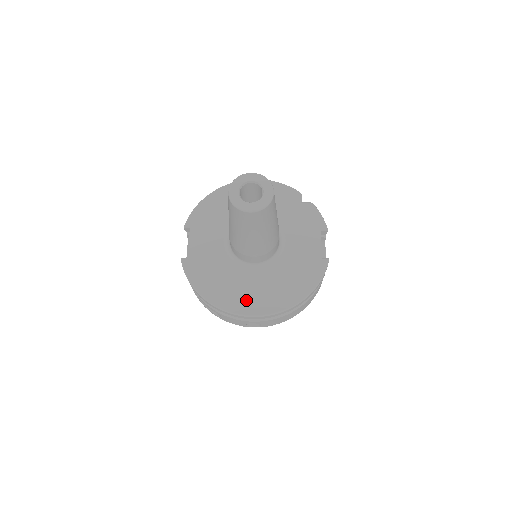
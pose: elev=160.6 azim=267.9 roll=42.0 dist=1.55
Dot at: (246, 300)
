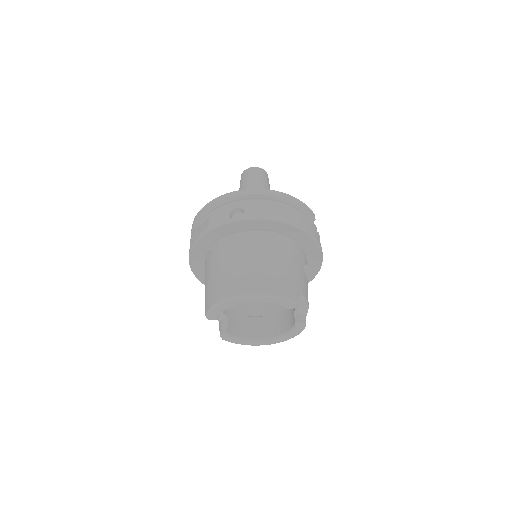
Dot at: occluded
